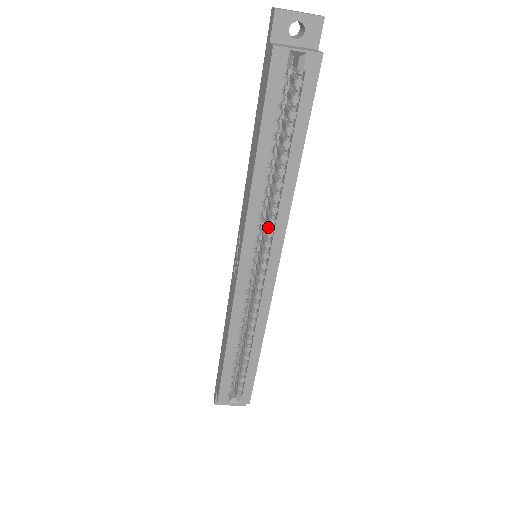
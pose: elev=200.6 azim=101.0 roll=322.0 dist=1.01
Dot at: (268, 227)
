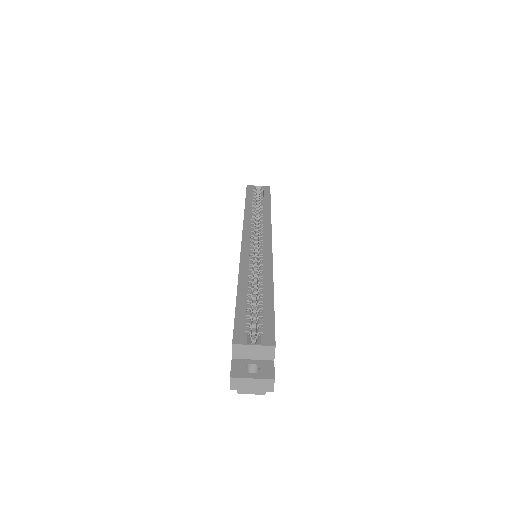
Dot at: (260, 232)
